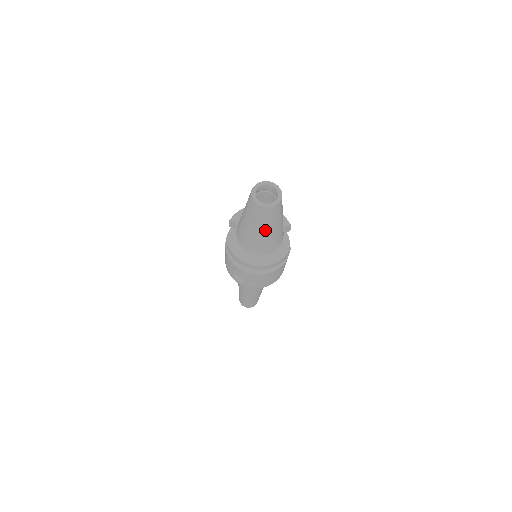
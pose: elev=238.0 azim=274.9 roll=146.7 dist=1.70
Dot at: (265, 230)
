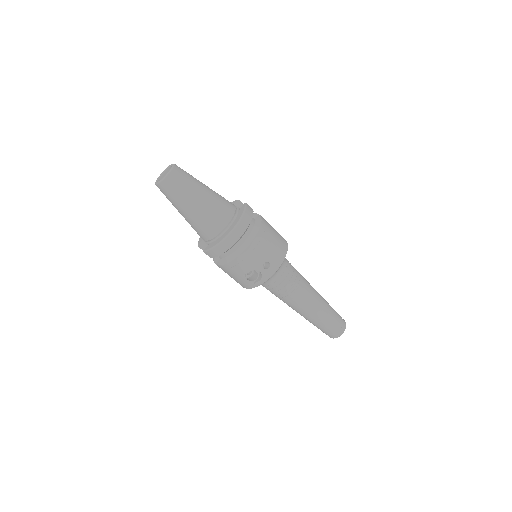
Dot at: (196, 198)
